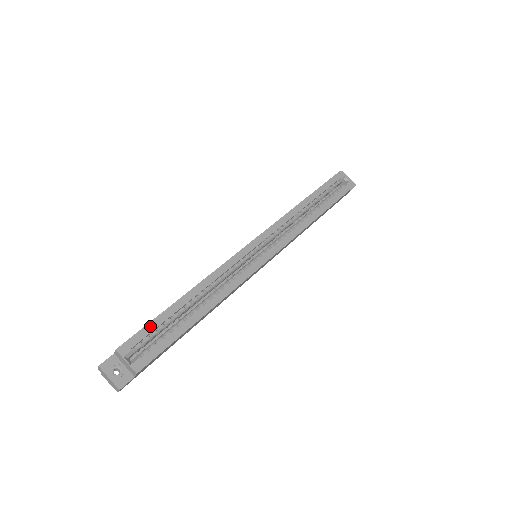
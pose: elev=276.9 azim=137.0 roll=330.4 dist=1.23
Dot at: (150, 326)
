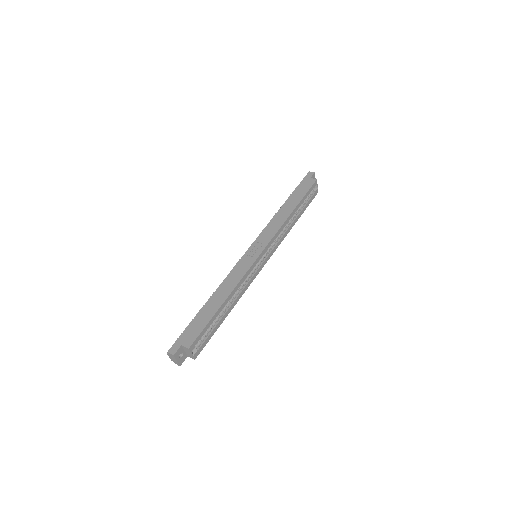
Dot at: (206, 328)
